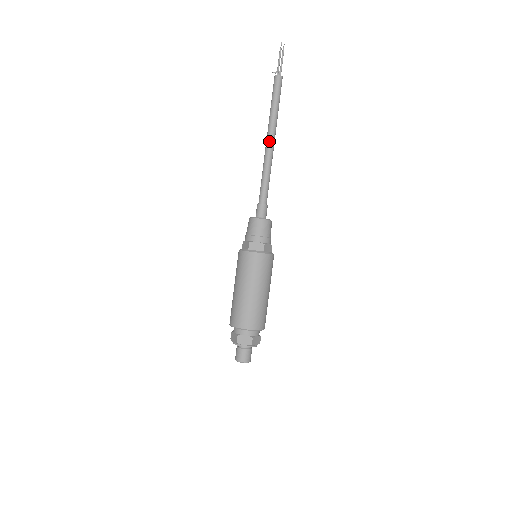
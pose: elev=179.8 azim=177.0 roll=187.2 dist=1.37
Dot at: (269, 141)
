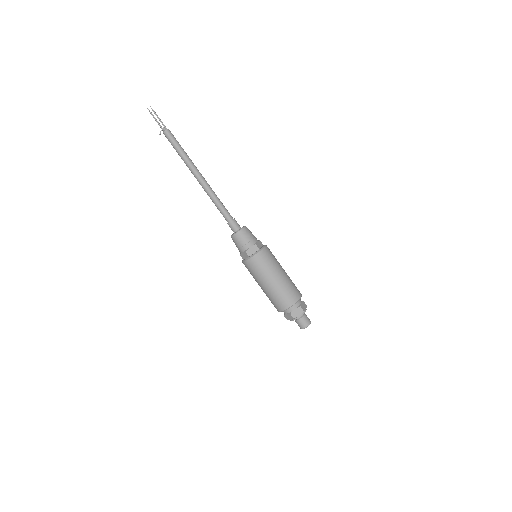
Dot at: (197, 180)
